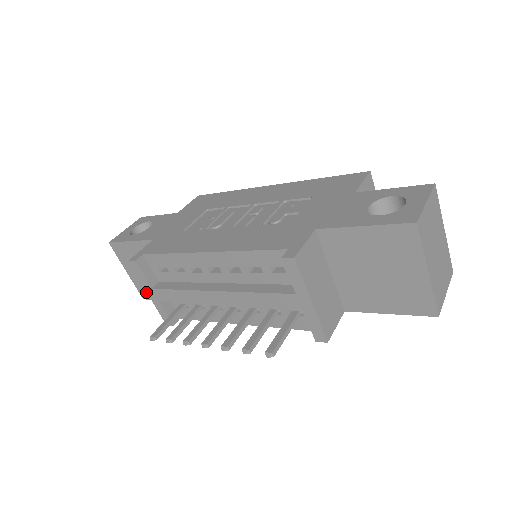
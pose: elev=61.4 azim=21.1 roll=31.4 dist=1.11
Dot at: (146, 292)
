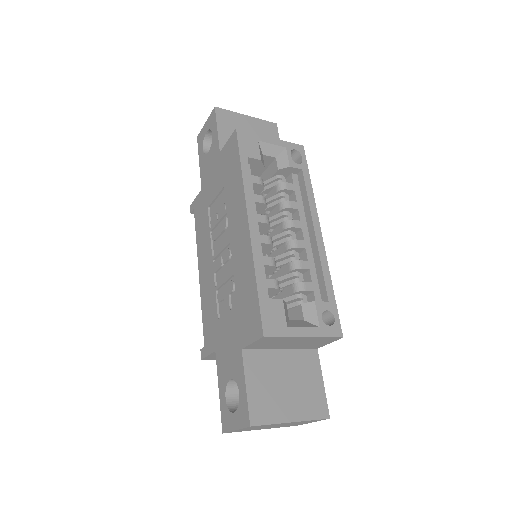
Dot at: occluded
